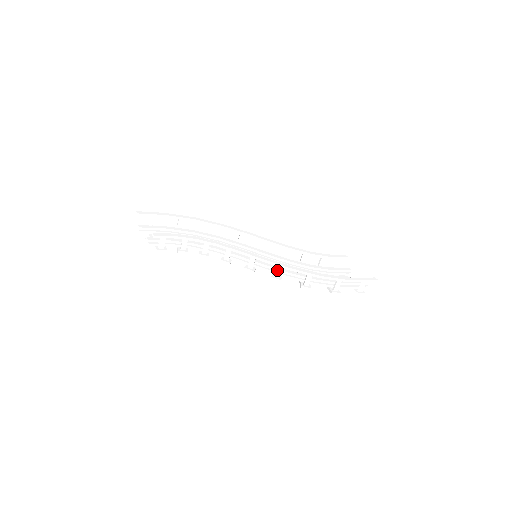
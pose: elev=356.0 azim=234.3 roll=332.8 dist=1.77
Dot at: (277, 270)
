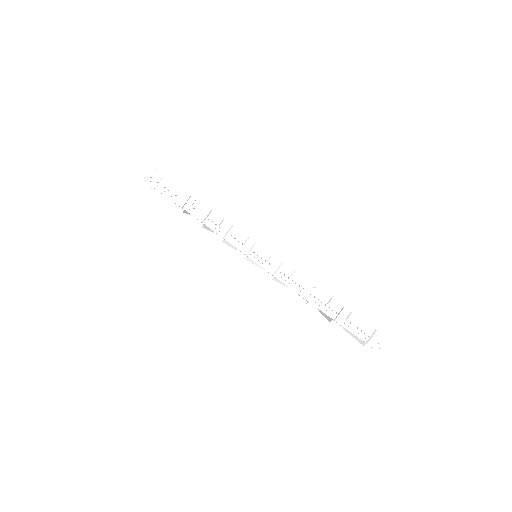
Dot at: (274, 264)
